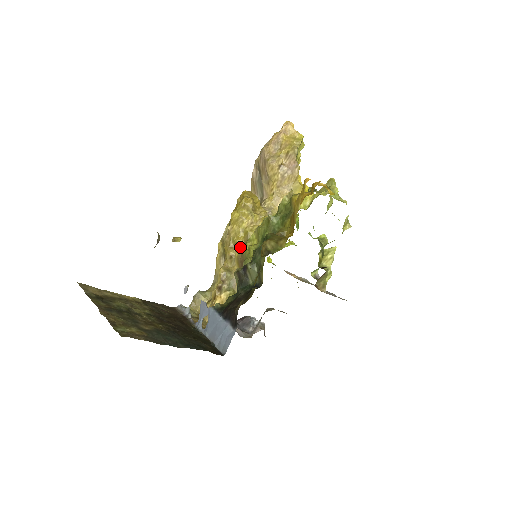
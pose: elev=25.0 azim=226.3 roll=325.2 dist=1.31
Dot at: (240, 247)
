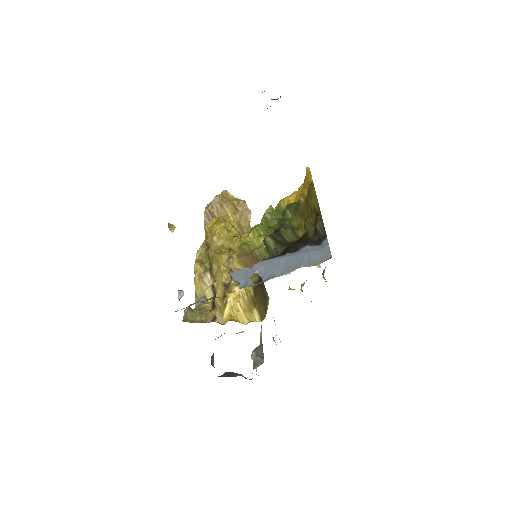
Dot at: (235, 251)
